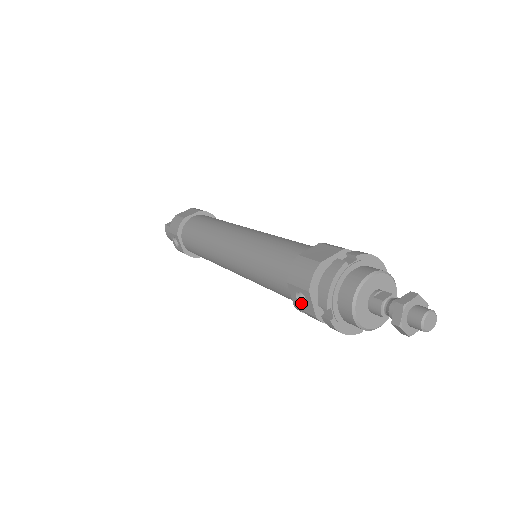
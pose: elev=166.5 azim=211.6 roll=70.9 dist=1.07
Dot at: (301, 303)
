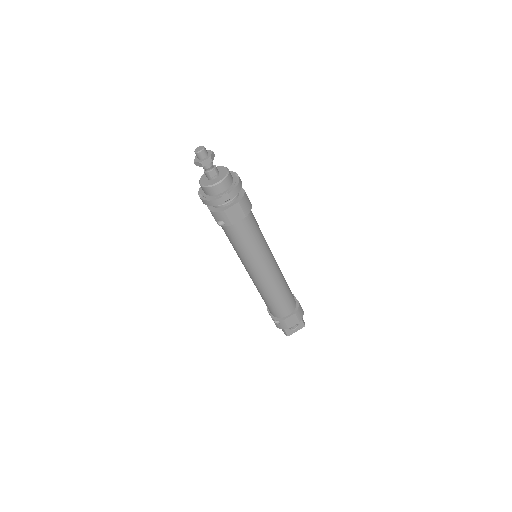
Dot at: occluded
